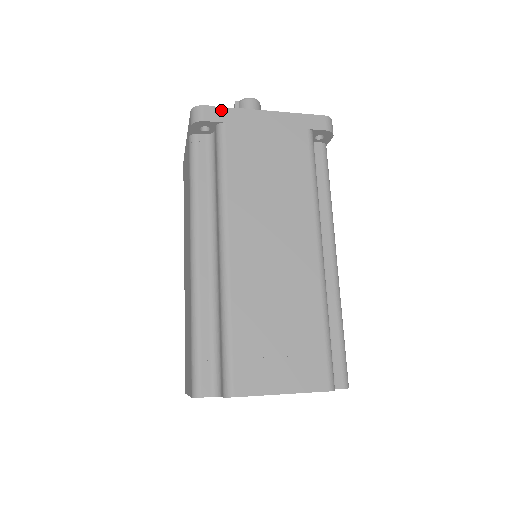
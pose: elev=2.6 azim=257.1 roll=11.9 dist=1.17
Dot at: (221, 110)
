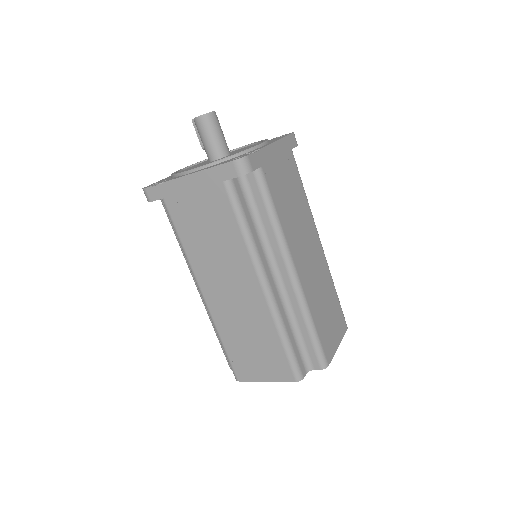
Dot at: (157, 188)
